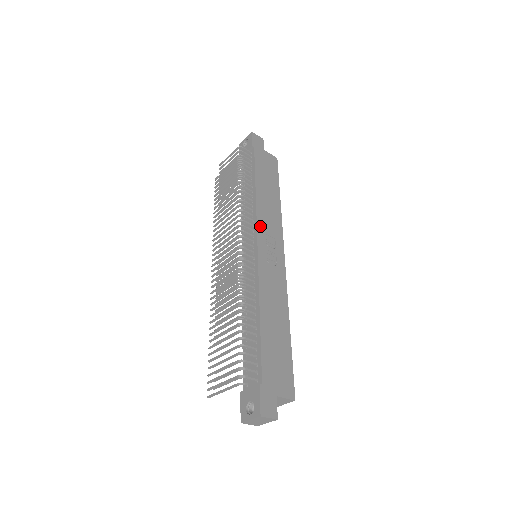
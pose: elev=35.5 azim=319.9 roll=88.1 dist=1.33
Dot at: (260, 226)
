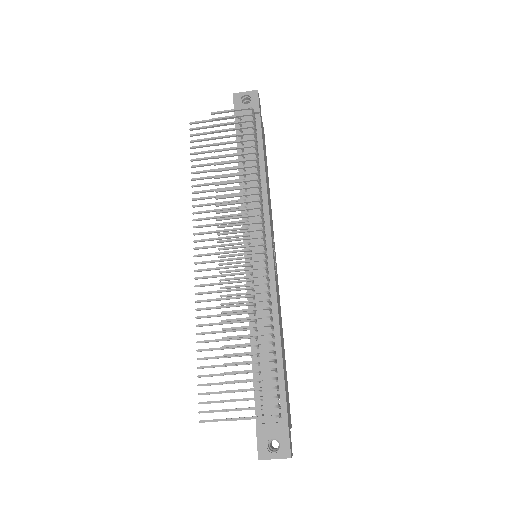
Dot at: occluded
